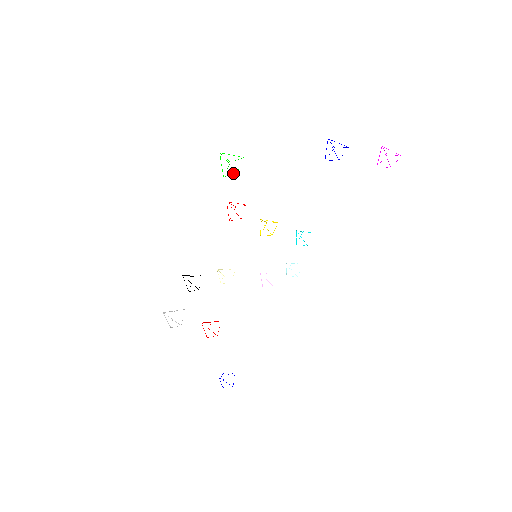
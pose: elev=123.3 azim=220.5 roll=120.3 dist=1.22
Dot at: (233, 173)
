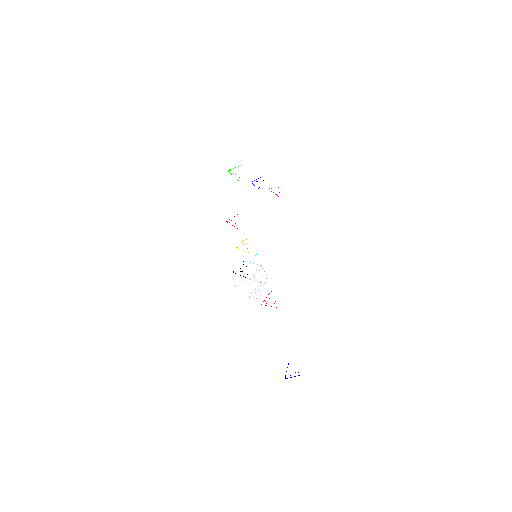
Dot at: occluded
